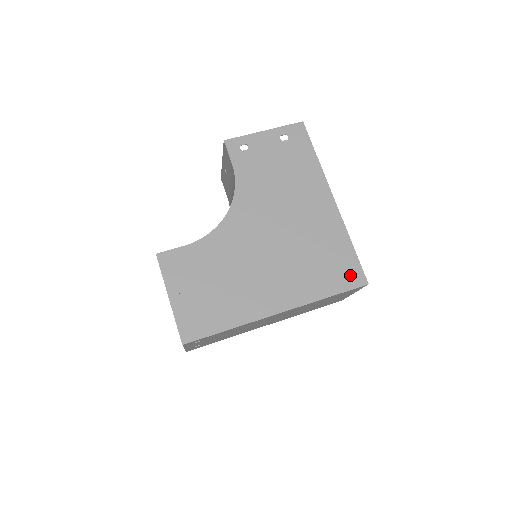
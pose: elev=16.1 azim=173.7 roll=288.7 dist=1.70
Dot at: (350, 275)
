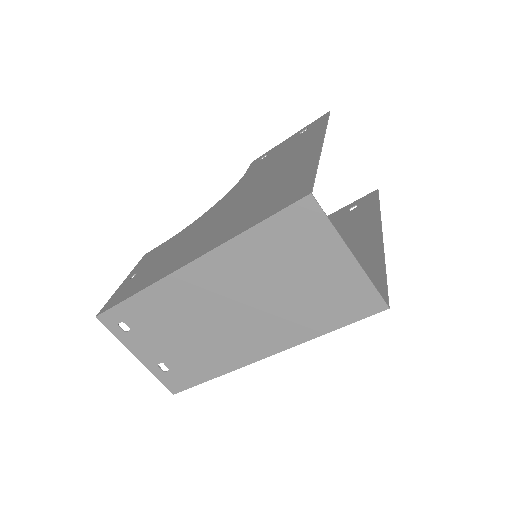
Dot at: (292, 195)
